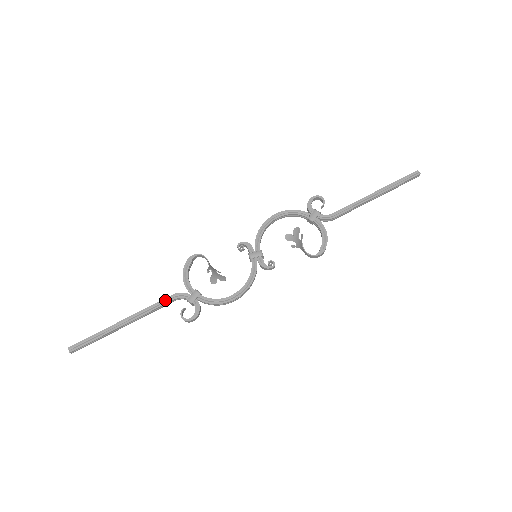
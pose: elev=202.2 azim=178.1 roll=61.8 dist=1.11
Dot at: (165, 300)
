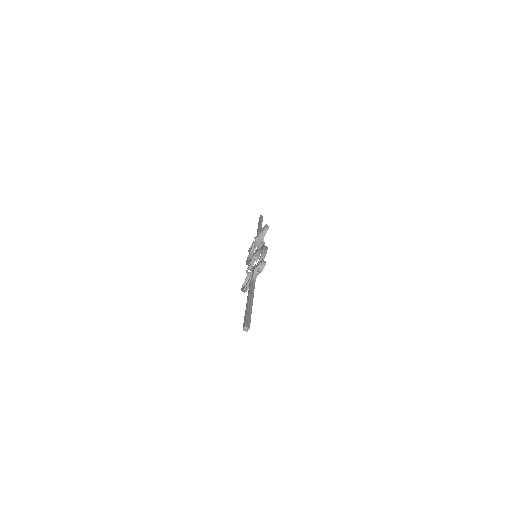
Dot at: (249, 286)
